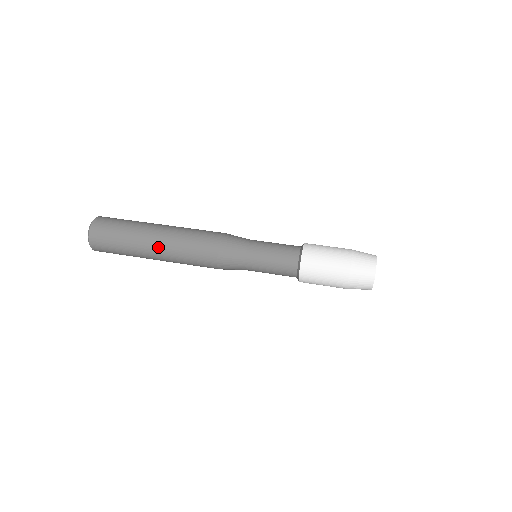
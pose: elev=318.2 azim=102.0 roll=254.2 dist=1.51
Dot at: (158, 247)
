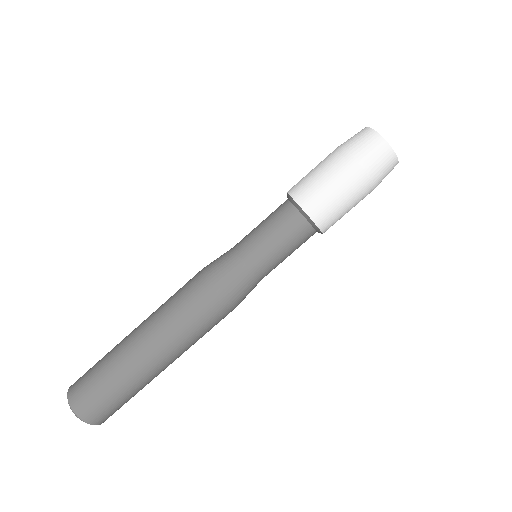
Dot at: (164, 359)
